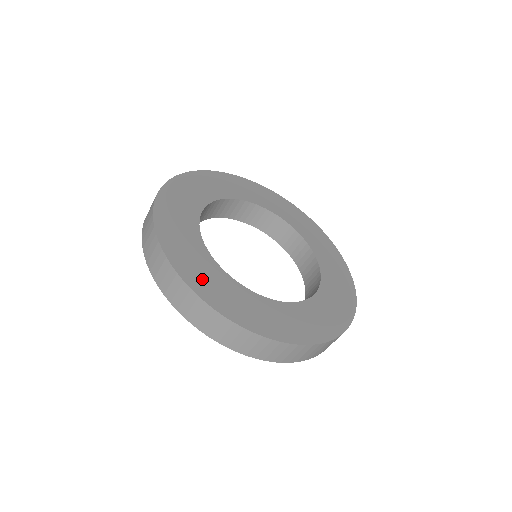
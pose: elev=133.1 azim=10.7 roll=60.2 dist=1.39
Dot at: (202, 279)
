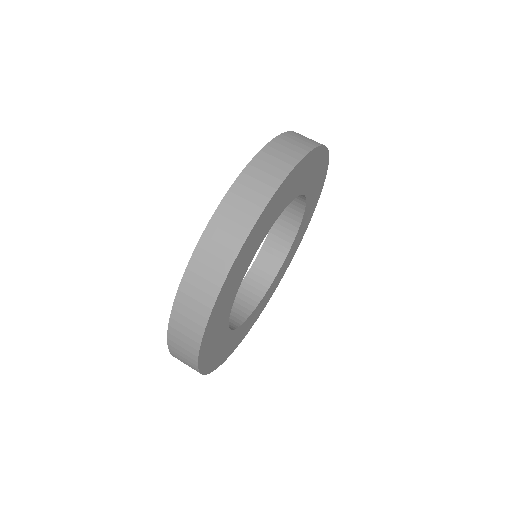
Dot at: (218, 314)
